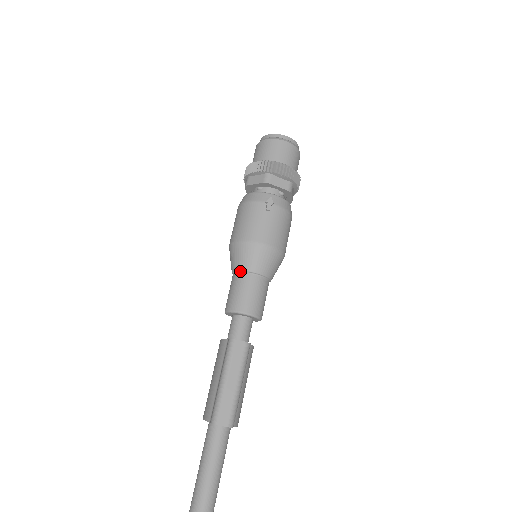
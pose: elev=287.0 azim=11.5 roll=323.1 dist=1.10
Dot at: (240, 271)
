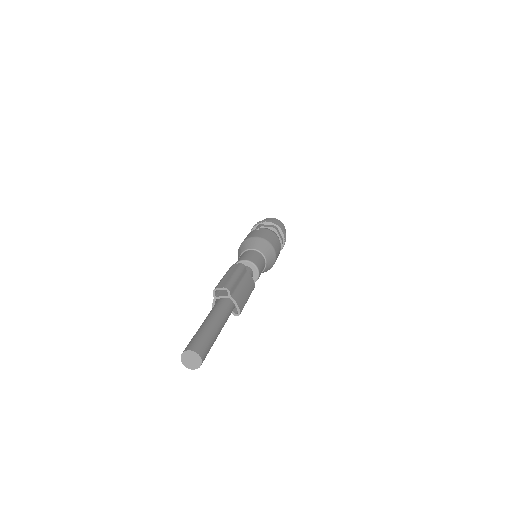
Dot at: occluded
